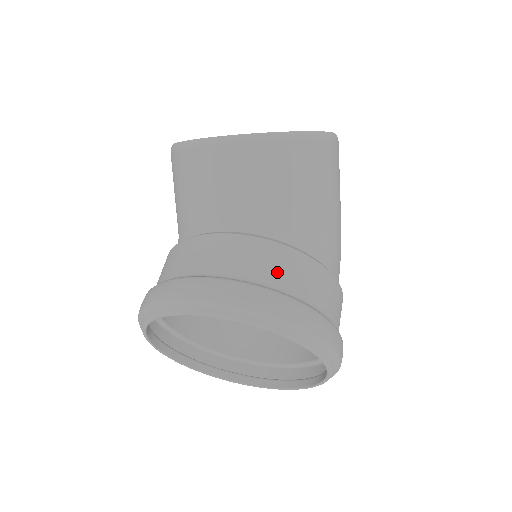
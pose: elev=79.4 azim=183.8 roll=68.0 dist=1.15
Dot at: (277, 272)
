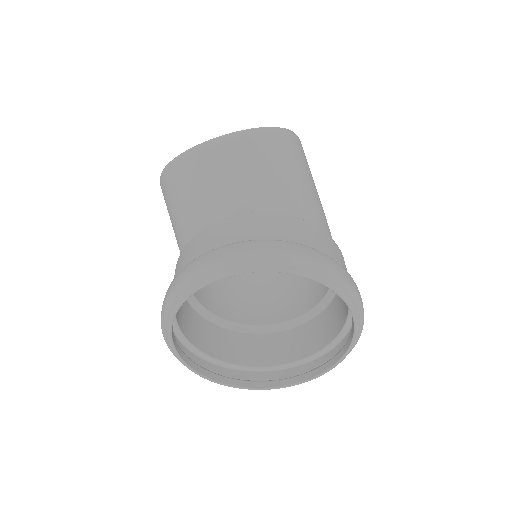
Dot at: (284, 231)
